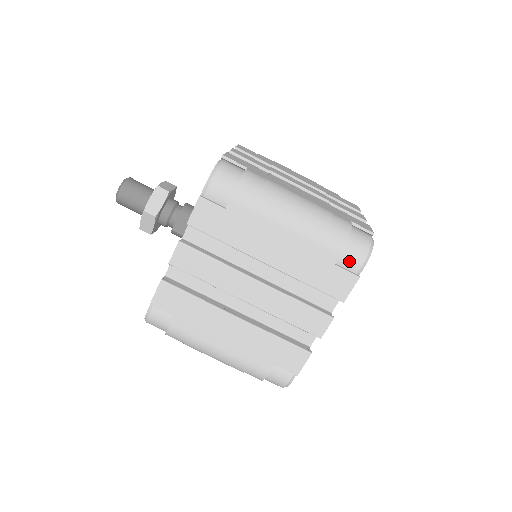
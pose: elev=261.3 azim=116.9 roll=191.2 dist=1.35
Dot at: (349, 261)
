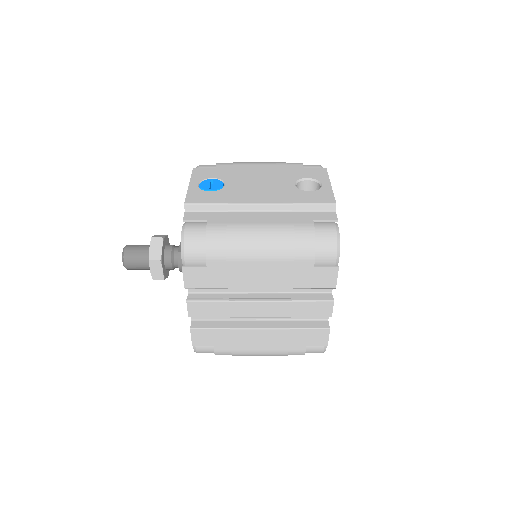
Dot at: occluded
